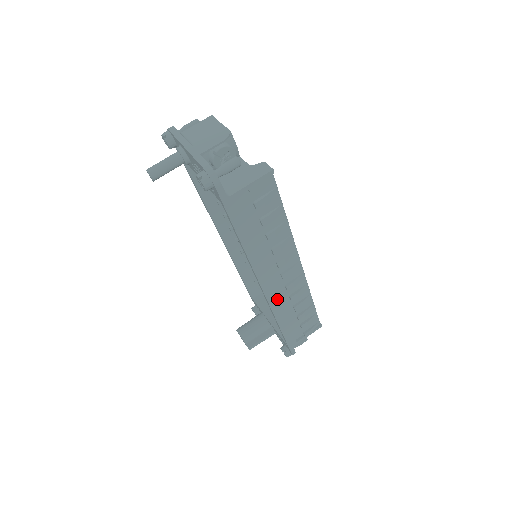
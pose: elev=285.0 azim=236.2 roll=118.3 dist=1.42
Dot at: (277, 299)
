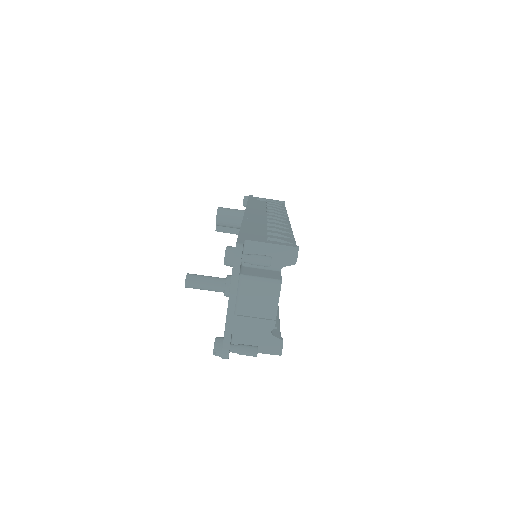
Dot at: occluded
